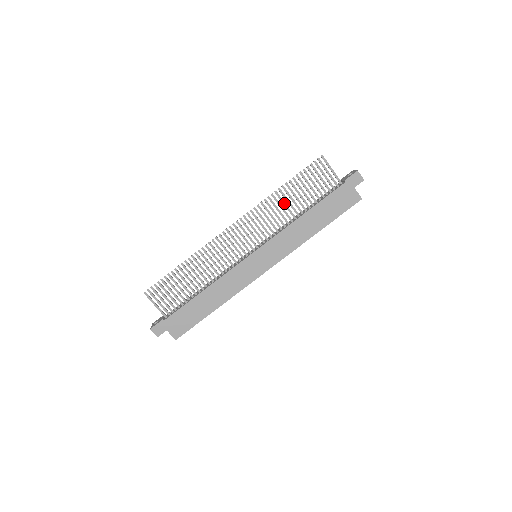
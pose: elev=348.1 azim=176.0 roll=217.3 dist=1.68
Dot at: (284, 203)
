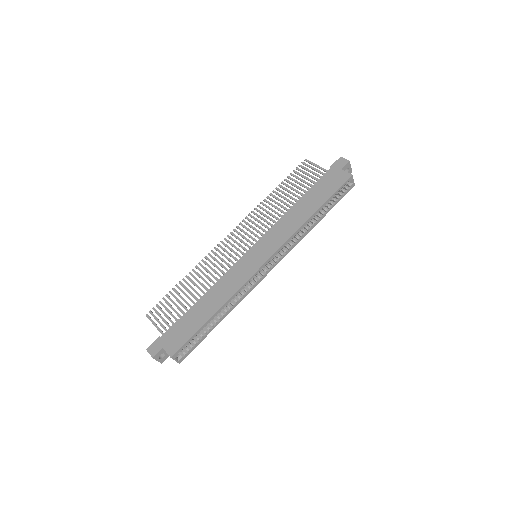
Dot at: (276, 203)
